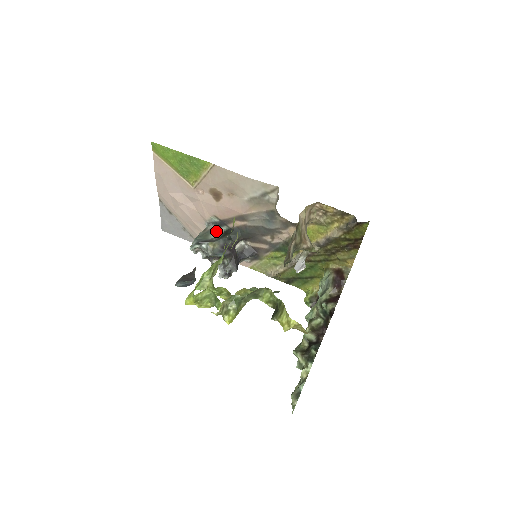
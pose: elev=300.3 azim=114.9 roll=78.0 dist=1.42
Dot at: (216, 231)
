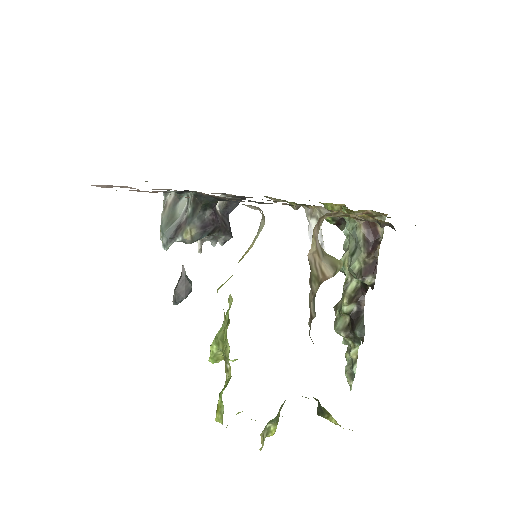
Dot at: (180, 199)
